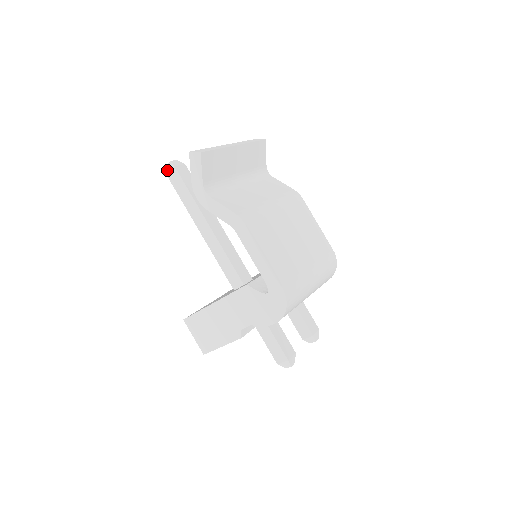
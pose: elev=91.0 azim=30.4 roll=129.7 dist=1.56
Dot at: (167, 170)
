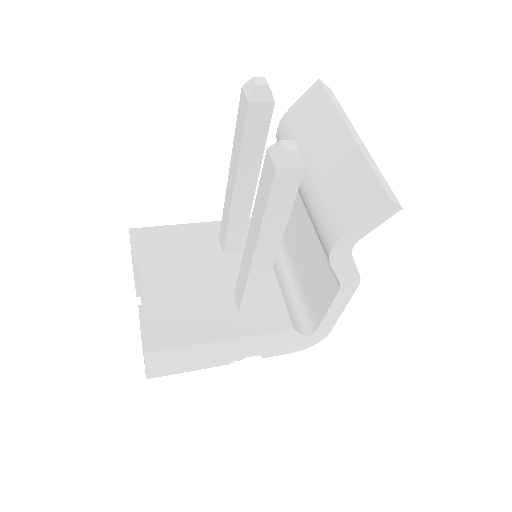
Dot at: (282, 162)
